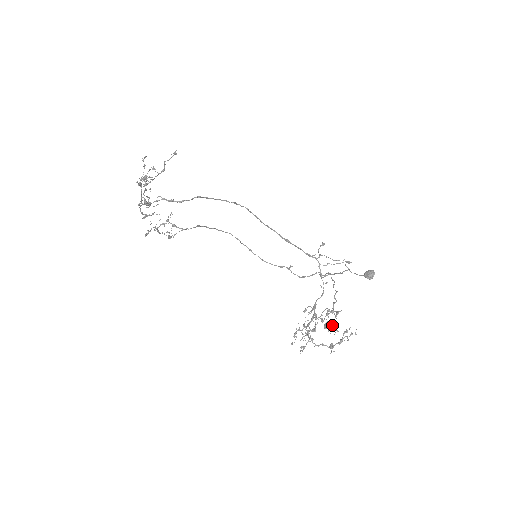
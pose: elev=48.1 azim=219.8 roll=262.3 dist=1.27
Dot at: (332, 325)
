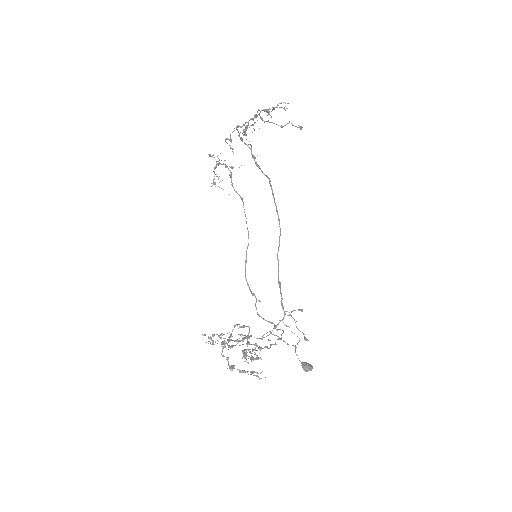
Dot at: (252, 353)
